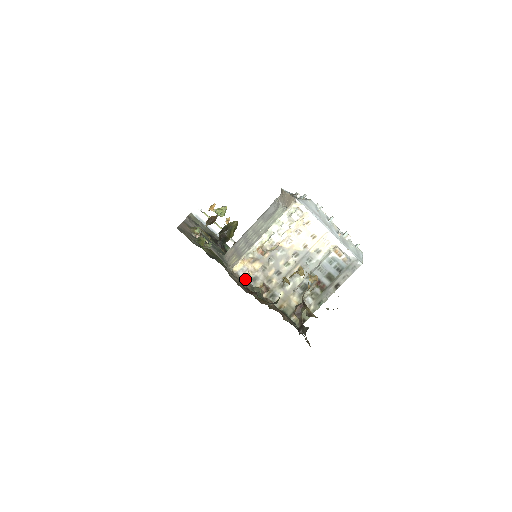
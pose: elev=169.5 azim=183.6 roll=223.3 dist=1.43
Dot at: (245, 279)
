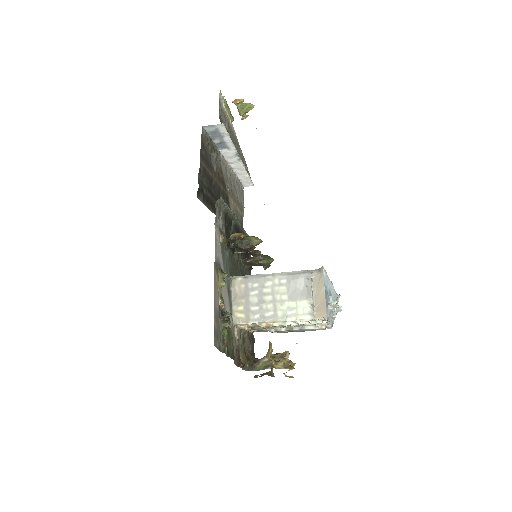
Dot at: occluded
